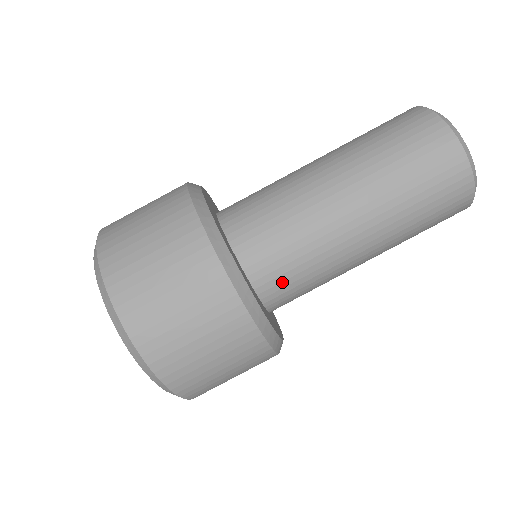
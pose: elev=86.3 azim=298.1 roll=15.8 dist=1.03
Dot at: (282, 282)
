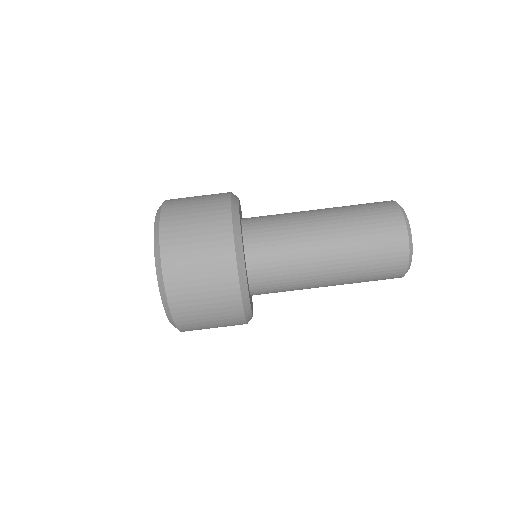
Dot at: (267, 281)
